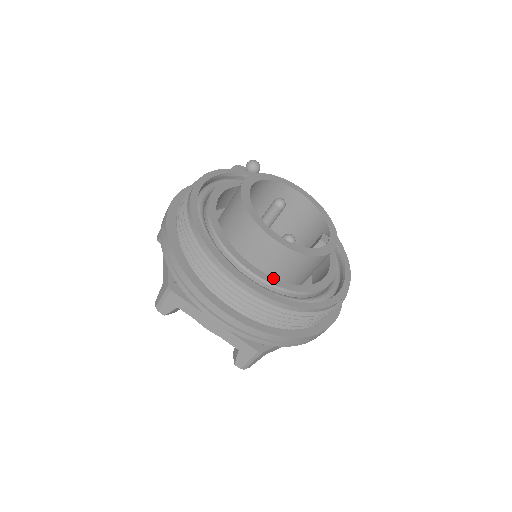
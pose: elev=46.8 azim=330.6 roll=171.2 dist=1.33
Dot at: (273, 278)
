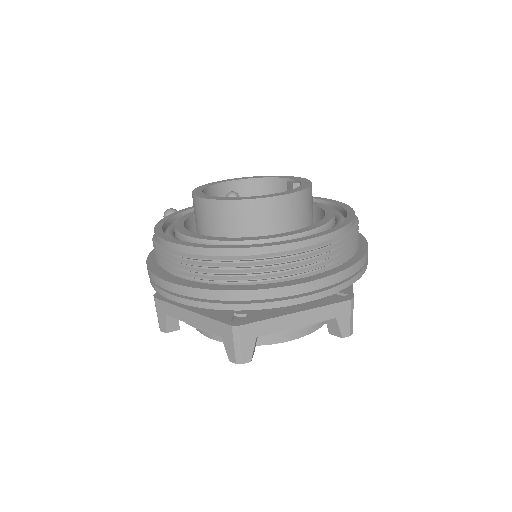
Dot at: (301, 229)
